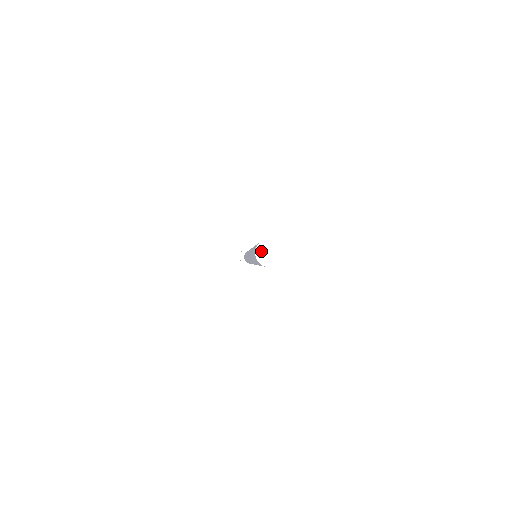
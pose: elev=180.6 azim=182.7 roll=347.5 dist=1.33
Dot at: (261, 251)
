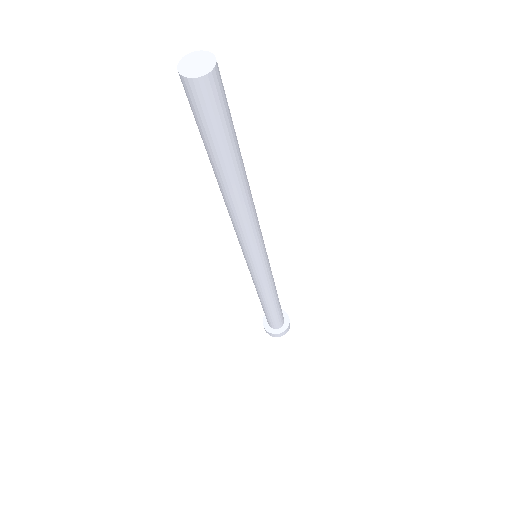
Dot at: (187, 71)
